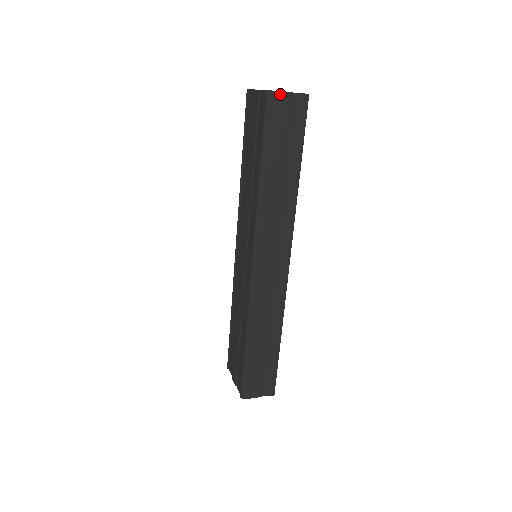
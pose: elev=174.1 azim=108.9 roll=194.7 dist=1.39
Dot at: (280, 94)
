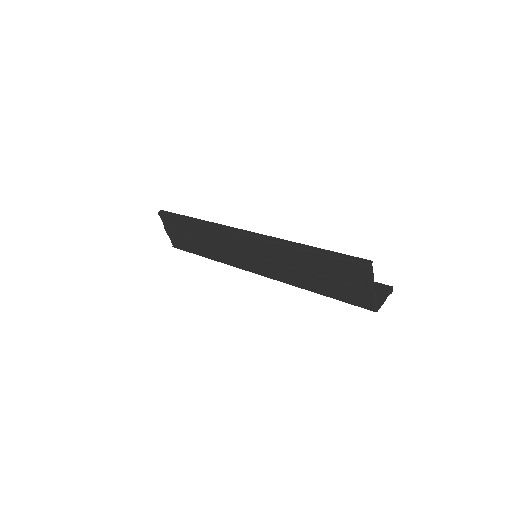
Dot at: (379, 306)
